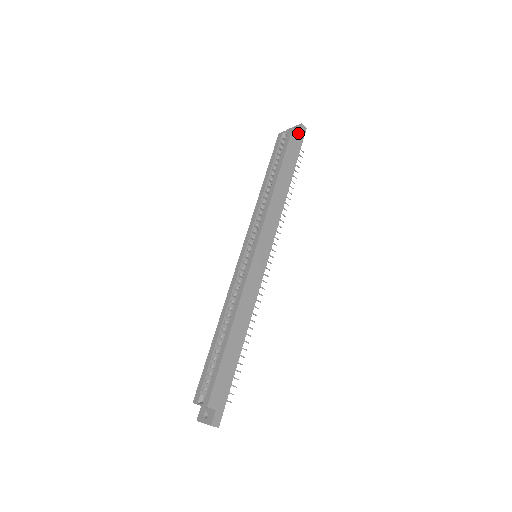
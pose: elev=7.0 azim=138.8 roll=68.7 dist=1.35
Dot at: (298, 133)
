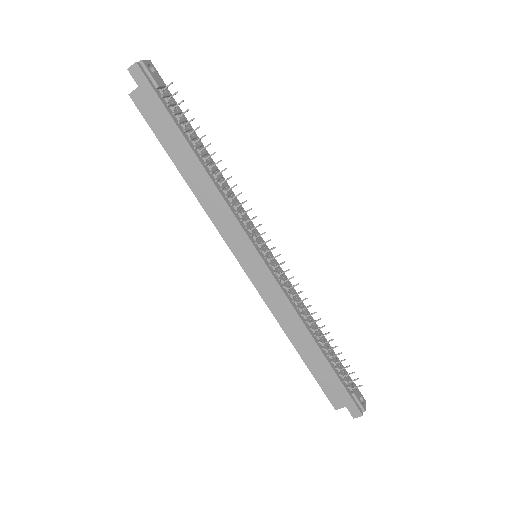
Dot at: (138, 88)
